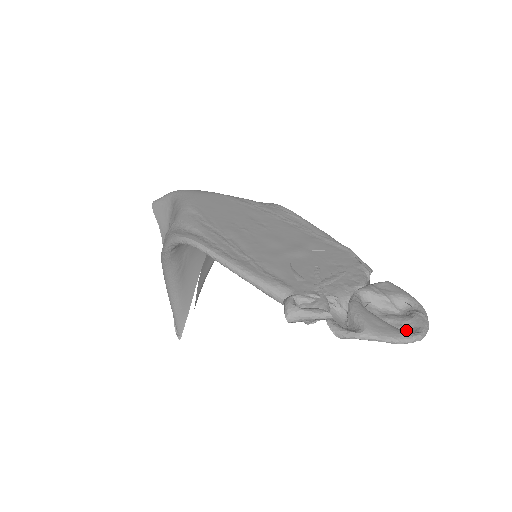
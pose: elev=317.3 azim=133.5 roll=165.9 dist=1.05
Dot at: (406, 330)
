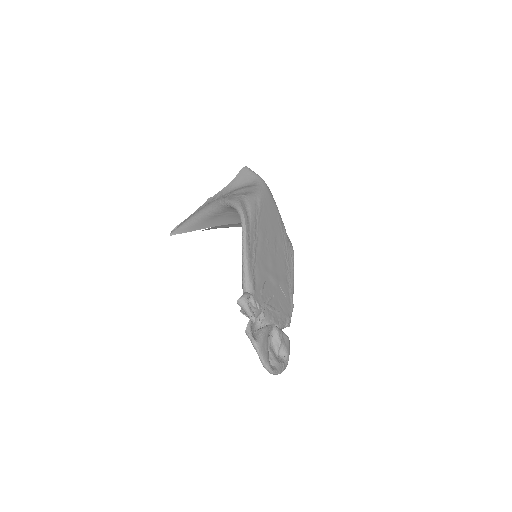
Dot at: (271, 363)
